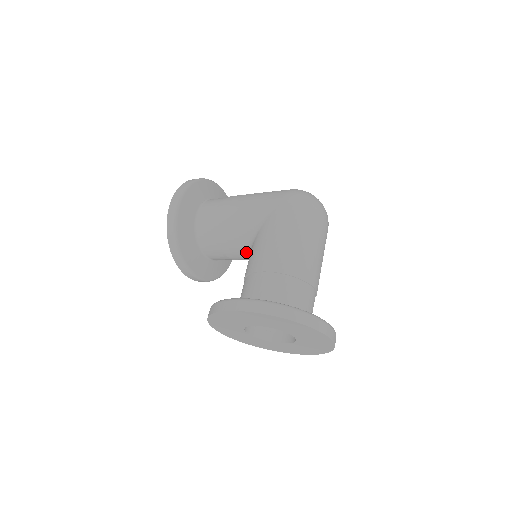
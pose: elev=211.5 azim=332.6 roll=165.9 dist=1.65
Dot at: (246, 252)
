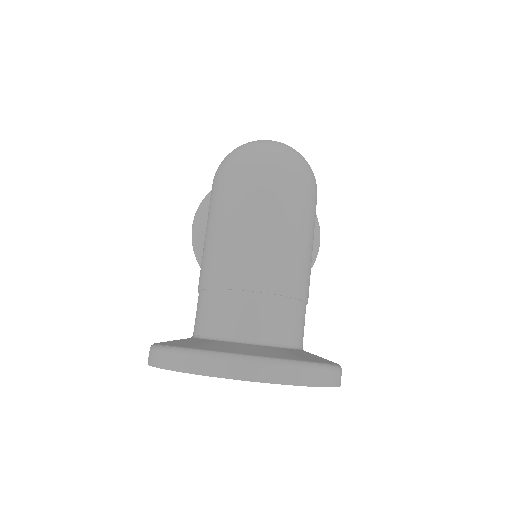
Dot at: occluded
